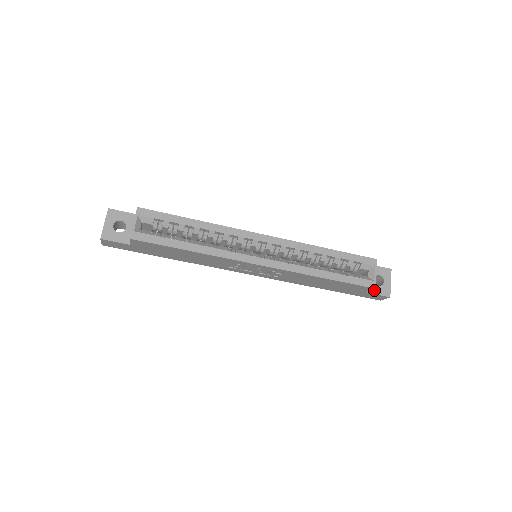
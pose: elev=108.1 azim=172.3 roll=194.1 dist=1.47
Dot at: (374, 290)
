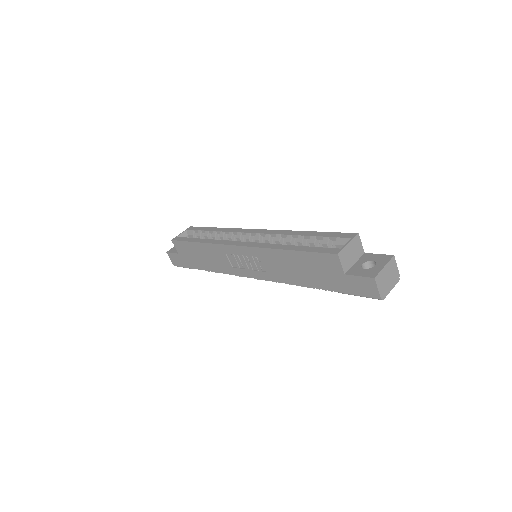
Dot at: (356, 272)
